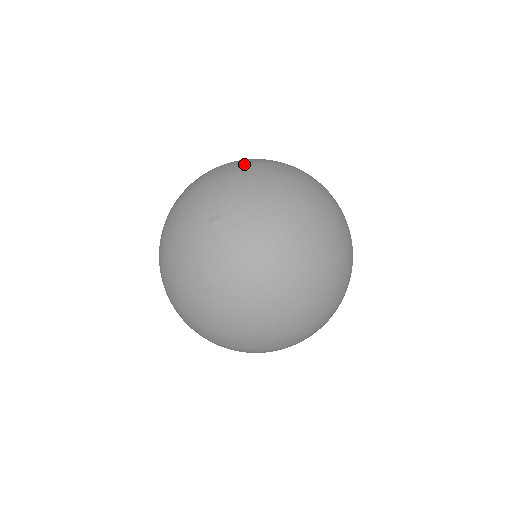
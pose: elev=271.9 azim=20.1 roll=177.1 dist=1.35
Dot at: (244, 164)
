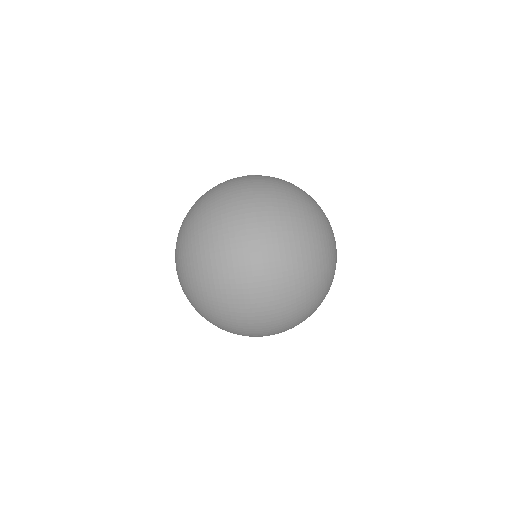
Dot at: occluded
